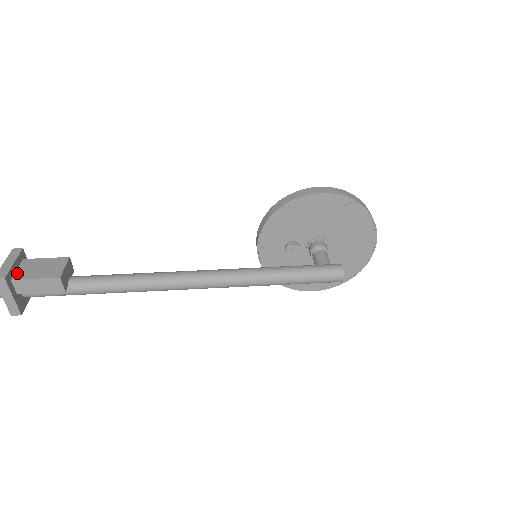
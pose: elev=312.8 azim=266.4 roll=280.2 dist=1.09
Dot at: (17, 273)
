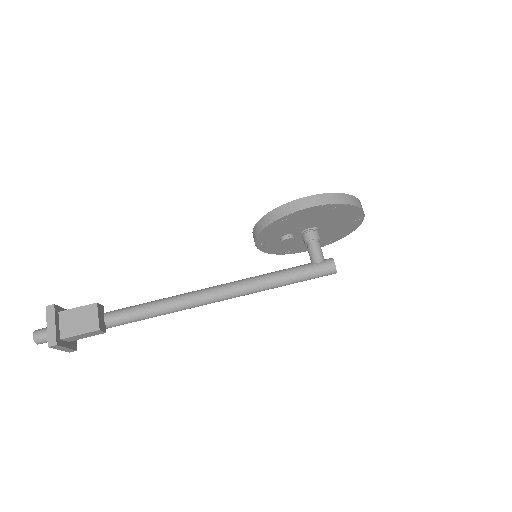
Dot at: (62, 331)
